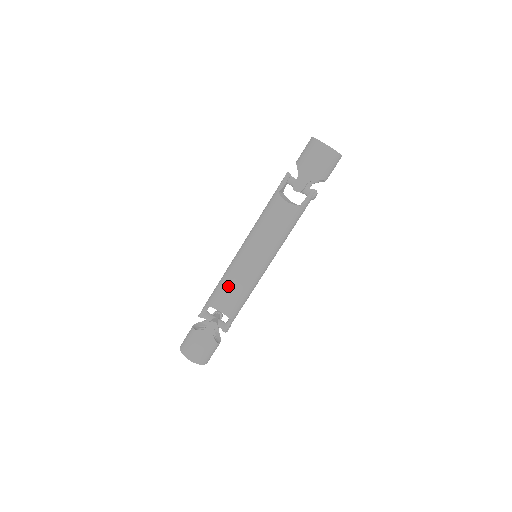
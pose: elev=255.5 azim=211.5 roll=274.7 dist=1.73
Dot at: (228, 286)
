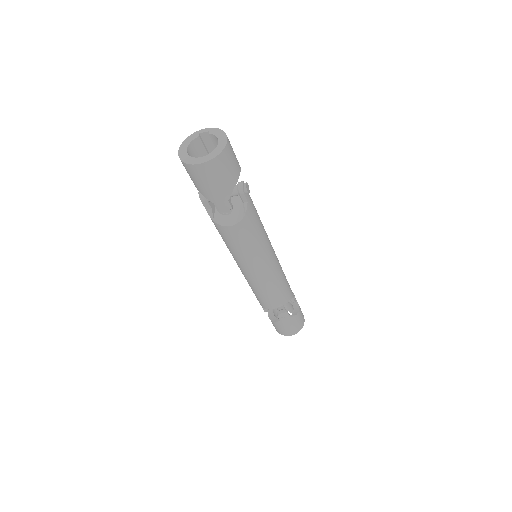
Dot at: (262, 295)
